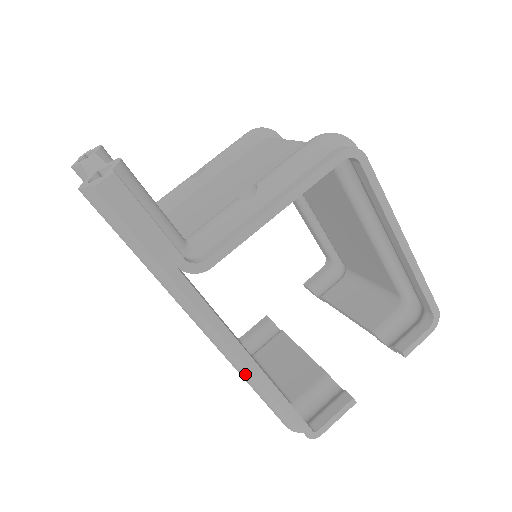
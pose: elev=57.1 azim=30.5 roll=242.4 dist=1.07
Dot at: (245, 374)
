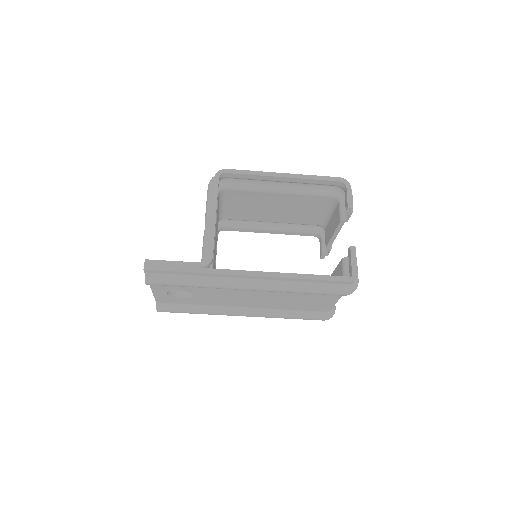
Dot at: (286, 286)
